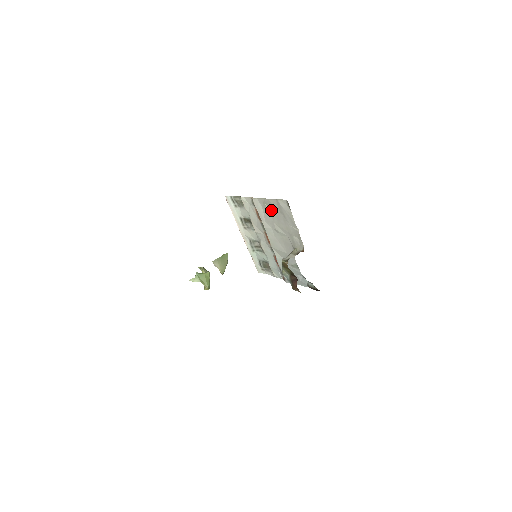
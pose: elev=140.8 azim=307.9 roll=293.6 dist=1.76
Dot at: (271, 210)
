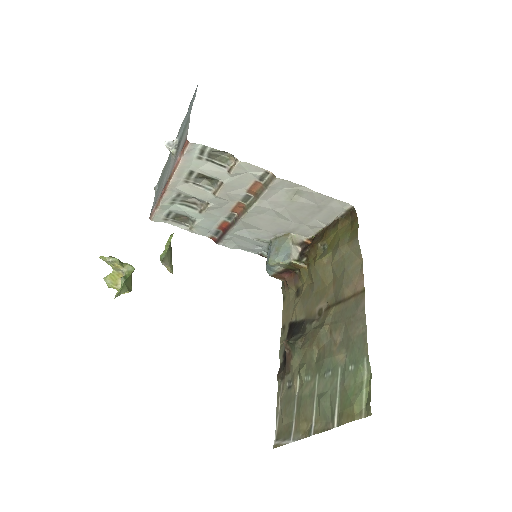
Dot at: (300, 198)
